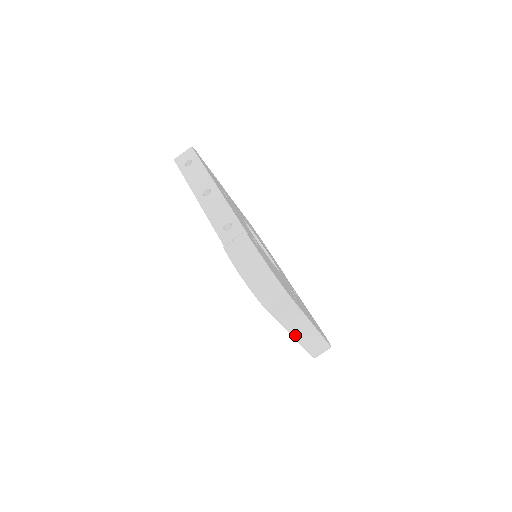
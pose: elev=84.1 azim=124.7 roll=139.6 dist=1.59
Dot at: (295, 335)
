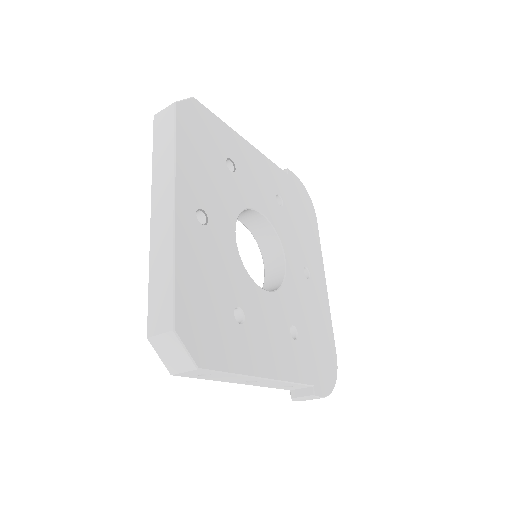
Dot at: occluded
